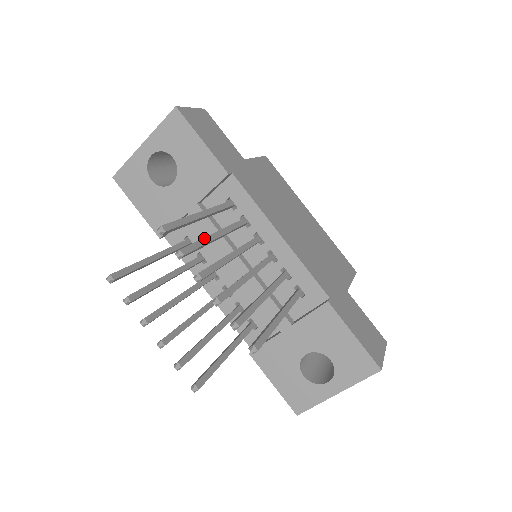
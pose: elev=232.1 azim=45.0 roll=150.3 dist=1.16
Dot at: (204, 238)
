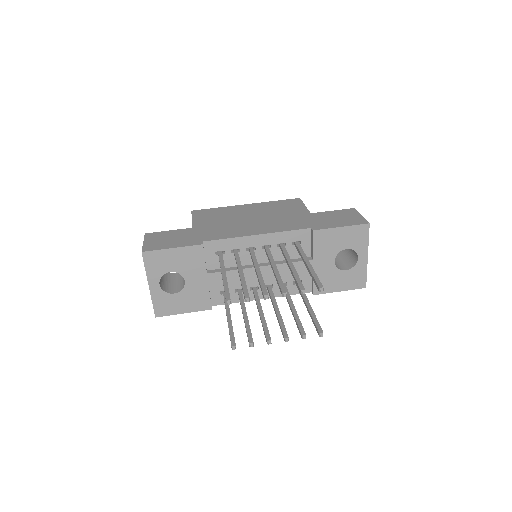
Dot at: (241, 281)
